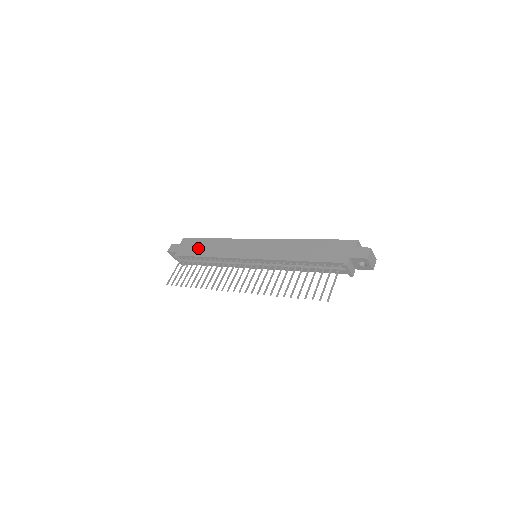
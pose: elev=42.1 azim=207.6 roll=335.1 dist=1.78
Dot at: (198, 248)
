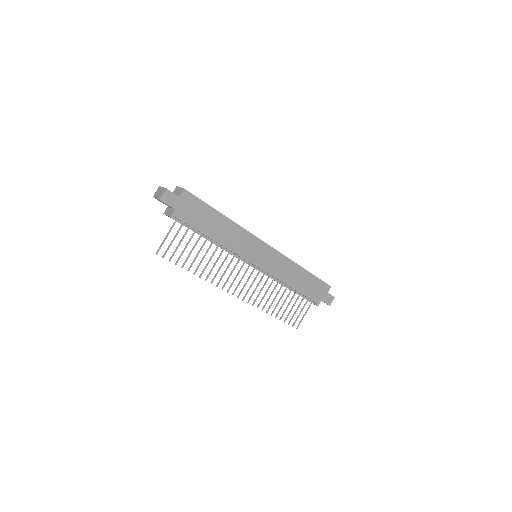
Dot at: (204, 220)
